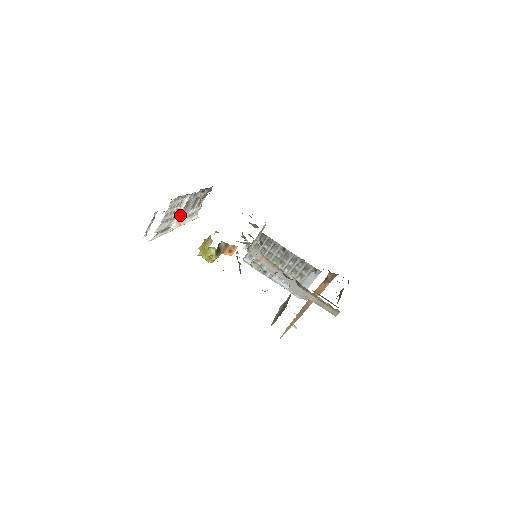
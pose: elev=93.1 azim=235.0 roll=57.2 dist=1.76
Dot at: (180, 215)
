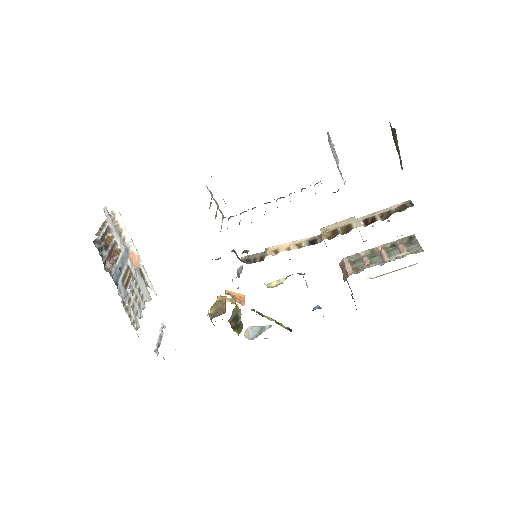
Dot at: (132, 273)
